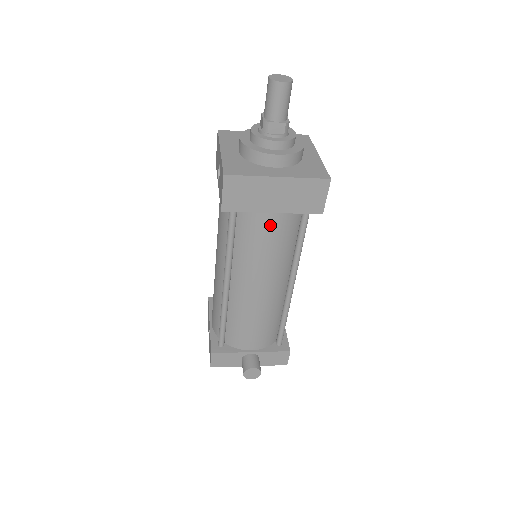
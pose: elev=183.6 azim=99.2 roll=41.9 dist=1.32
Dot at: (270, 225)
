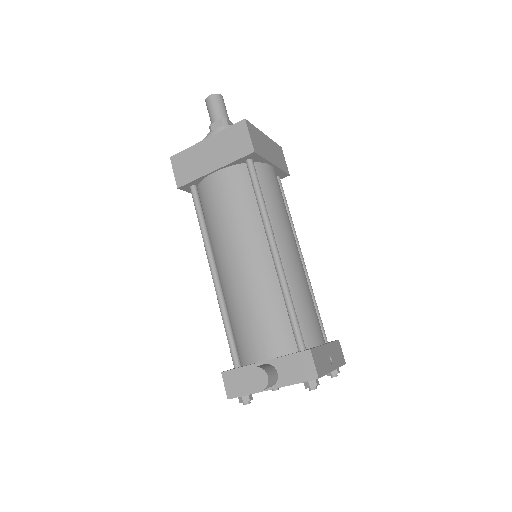
Dot at: (219, 185)
